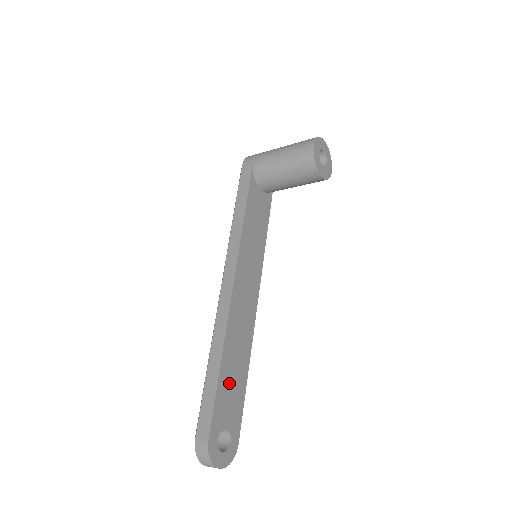
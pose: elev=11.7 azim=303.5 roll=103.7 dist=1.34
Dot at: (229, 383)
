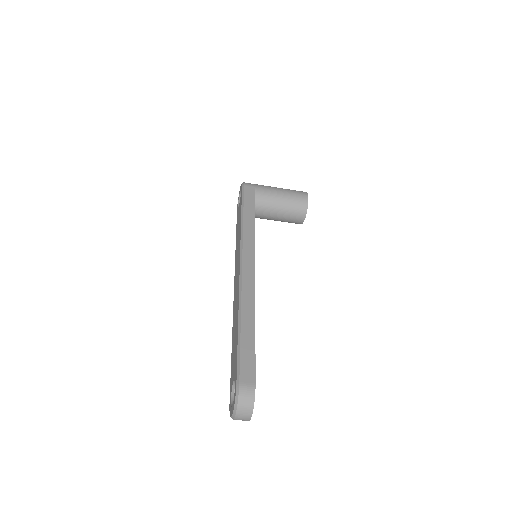
Dot at: occluded
